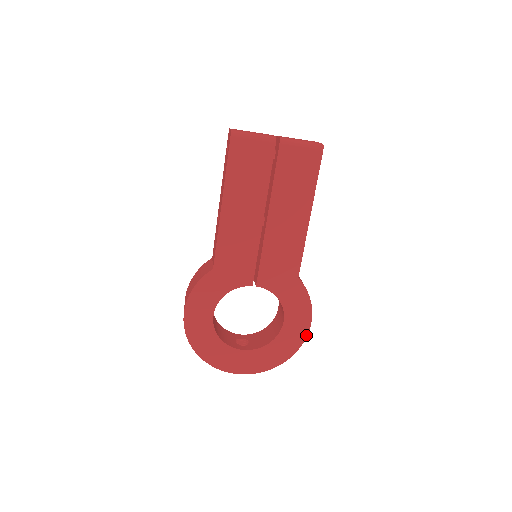
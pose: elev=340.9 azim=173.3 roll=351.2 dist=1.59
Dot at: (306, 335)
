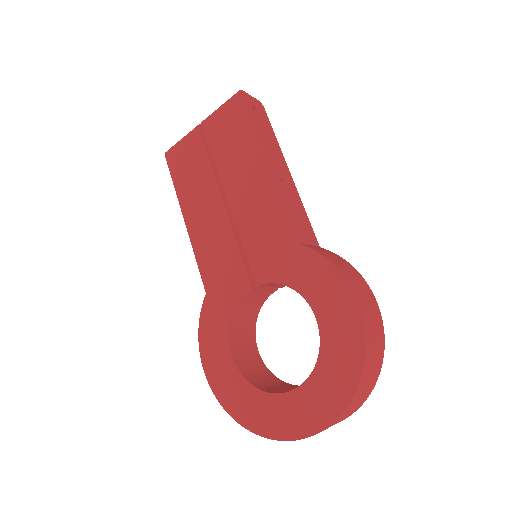
Dot at: (361, 322)
